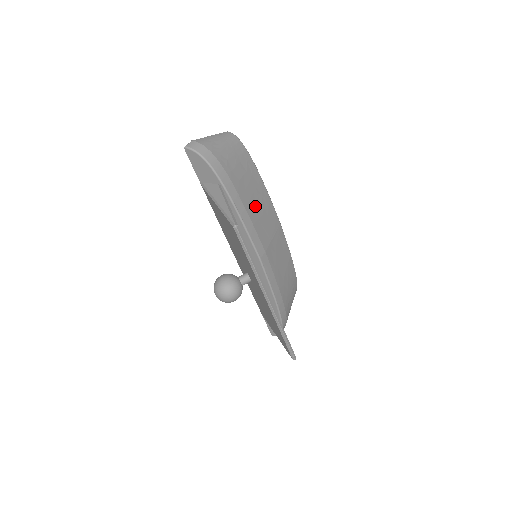
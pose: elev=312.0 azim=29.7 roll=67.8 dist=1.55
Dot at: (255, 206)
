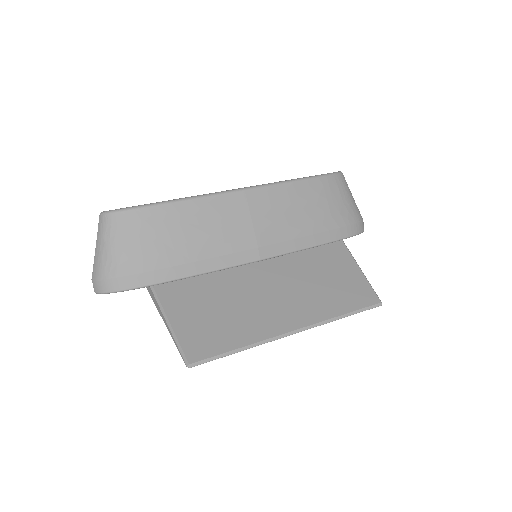
Dot at: (200, 238)
